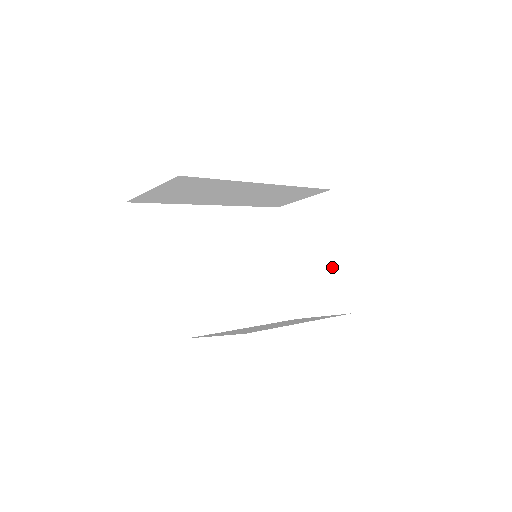
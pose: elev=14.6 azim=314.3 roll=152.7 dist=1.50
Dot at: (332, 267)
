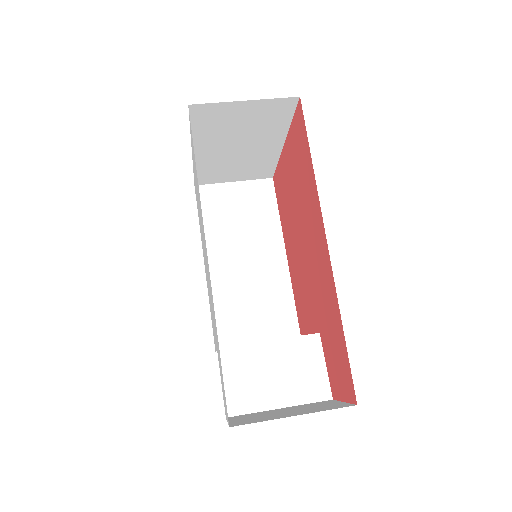
Dot at: (264, 155)
